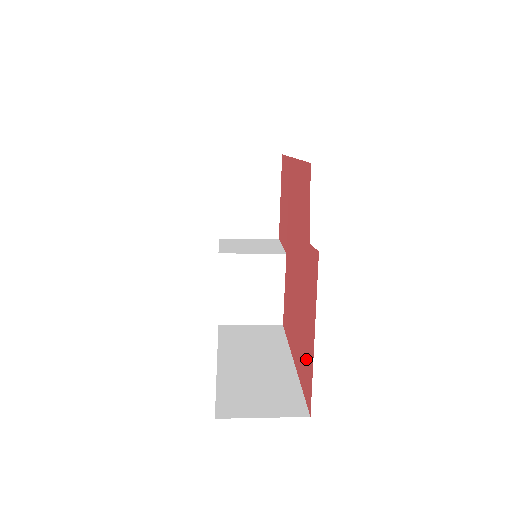
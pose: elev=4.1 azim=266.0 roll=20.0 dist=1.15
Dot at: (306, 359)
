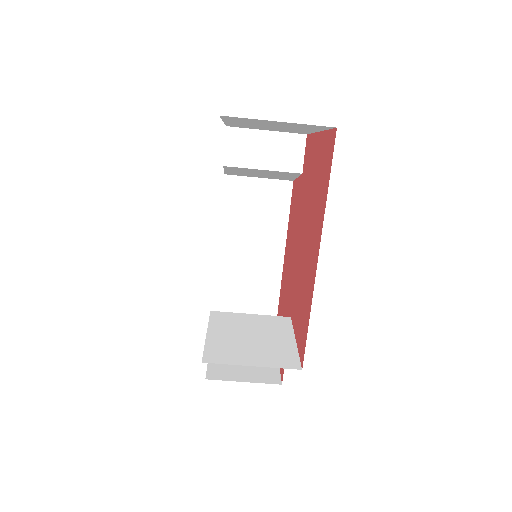
Dot at: (321, 168)
